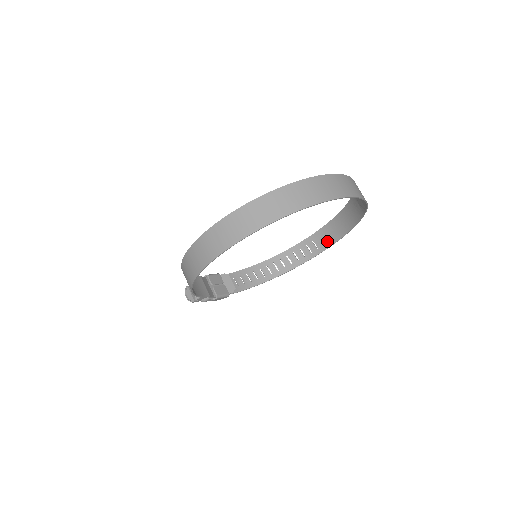
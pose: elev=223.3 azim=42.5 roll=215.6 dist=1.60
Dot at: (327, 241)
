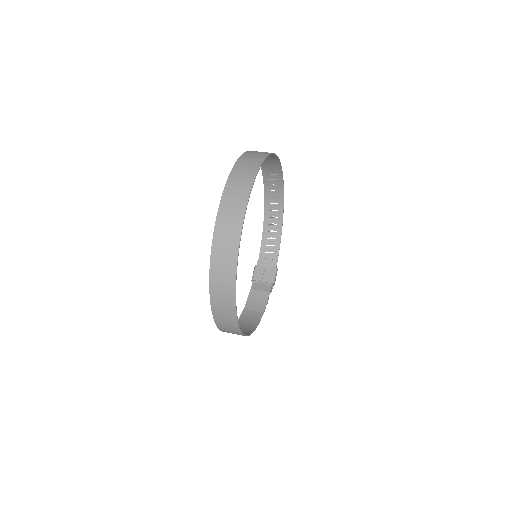
Dot at: (275, 167)
